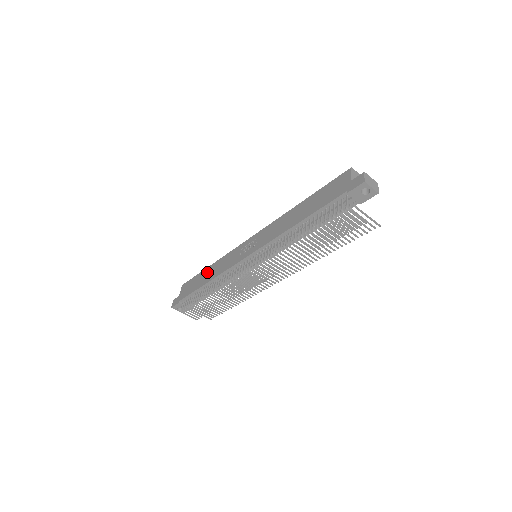
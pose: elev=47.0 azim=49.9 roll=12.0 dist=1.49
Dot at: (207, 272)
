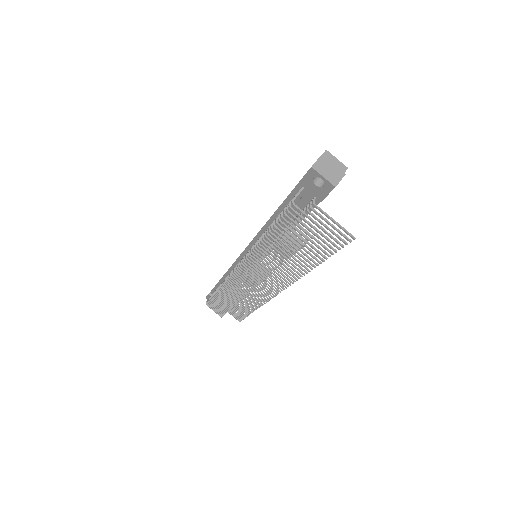
Dot at: occluded
